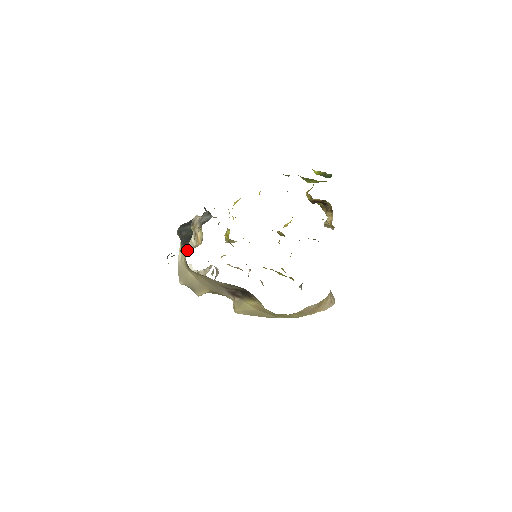
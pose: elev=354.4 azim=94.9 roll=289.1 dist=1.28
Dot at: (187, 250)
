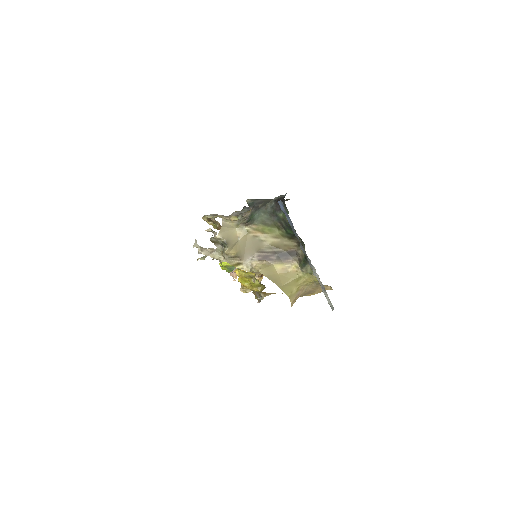
Dot at: (229, 220)
